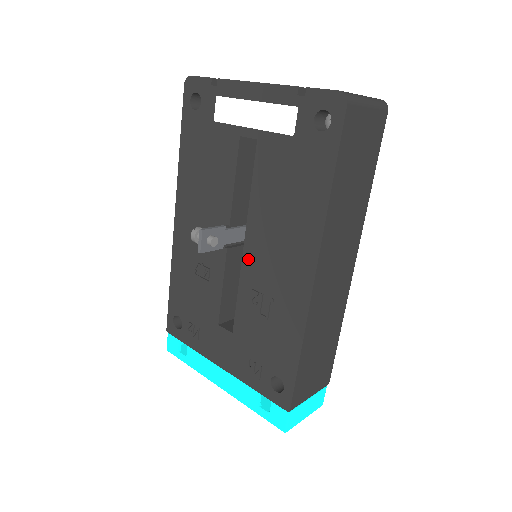
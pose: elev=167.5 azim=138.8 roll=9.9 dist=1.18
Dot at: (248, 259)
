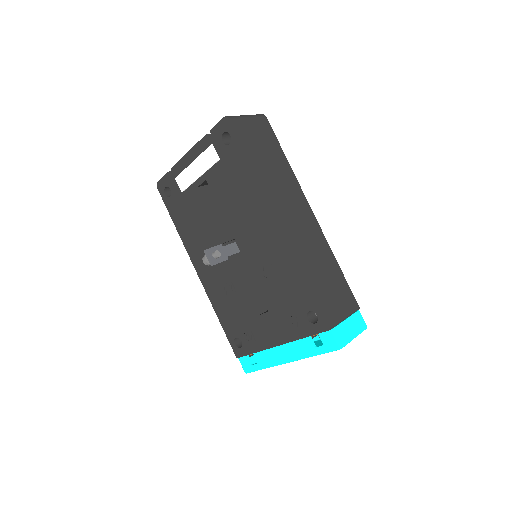
Dot at: (245, 252)
